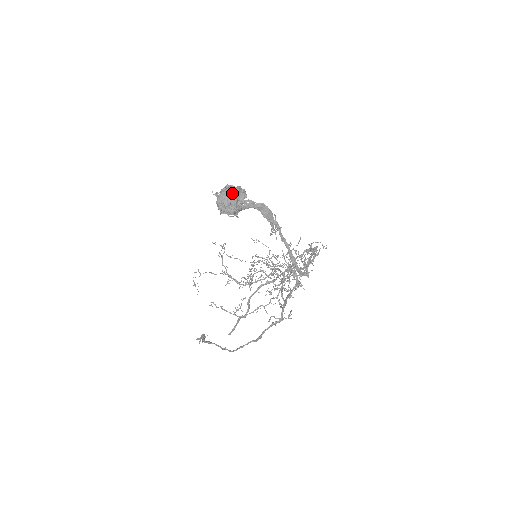
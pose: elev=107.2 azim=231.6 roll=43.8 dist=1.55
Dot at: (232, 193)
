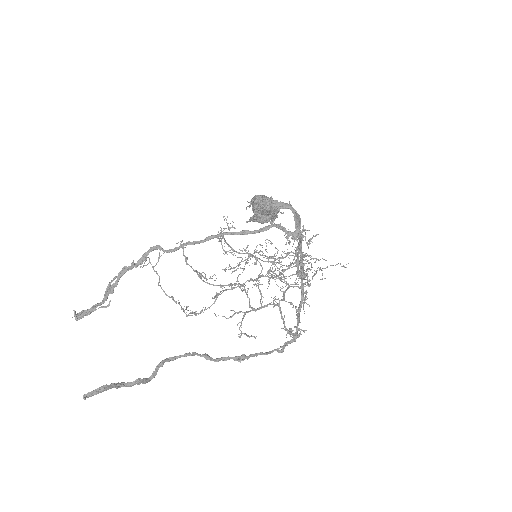
Dot at: occluded
